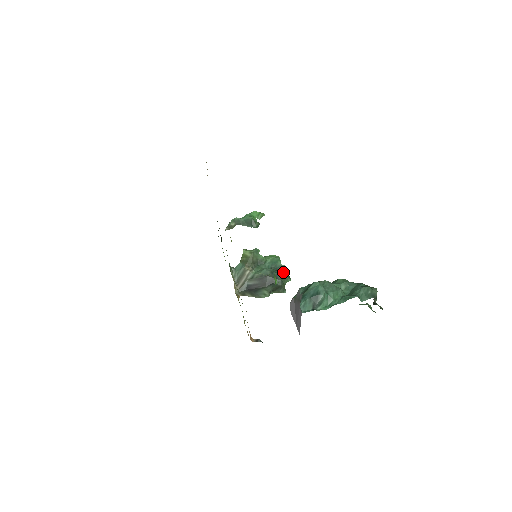
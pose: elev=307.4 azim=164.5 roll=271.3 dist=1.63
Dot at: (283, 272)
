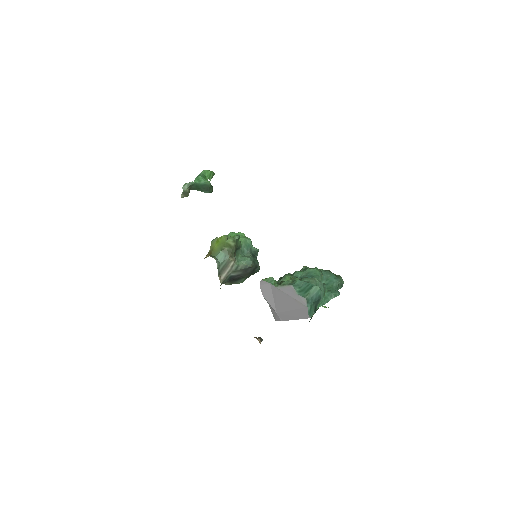
Dot at: occluded
